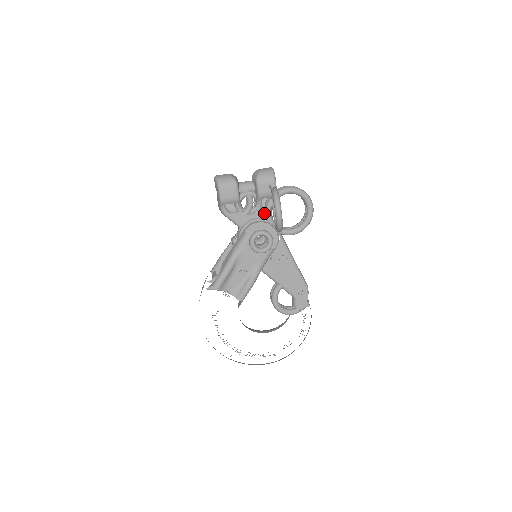
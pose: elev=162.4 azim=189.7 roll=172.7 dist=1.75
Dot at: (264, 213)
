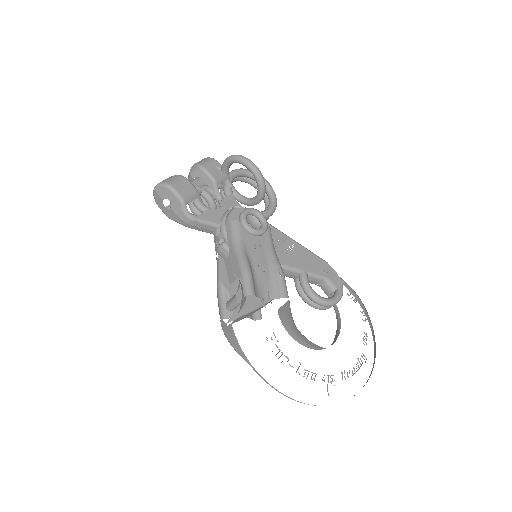
Dot at: (230, 202)
